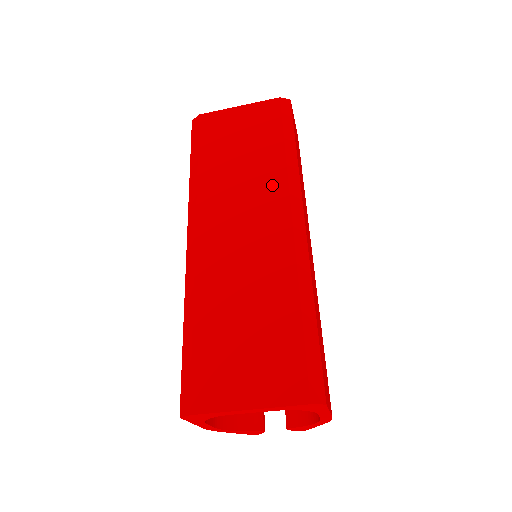
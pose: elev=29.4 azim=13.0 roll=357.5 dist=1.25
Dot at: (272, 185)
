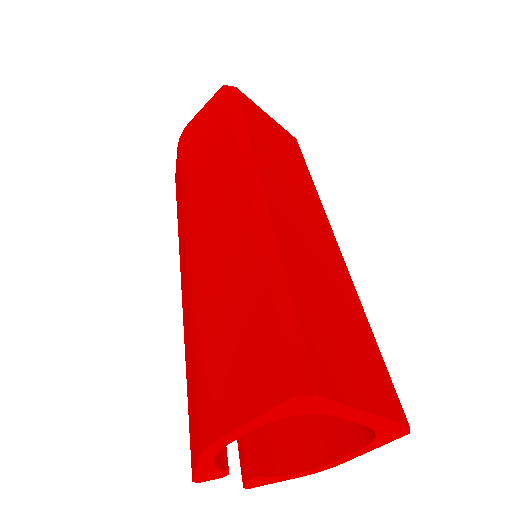
Dot at: (314, 201)
